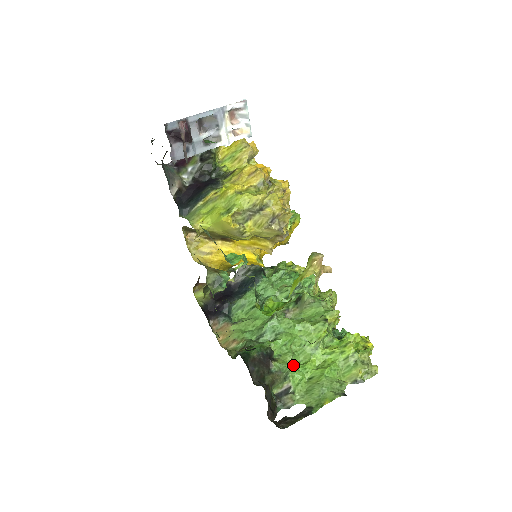
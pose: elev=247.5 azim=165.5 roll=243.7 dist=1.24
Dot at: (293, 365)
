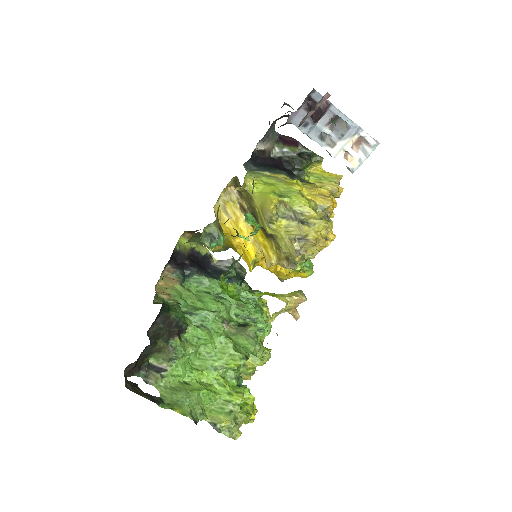
Dot at: (187, 359)
